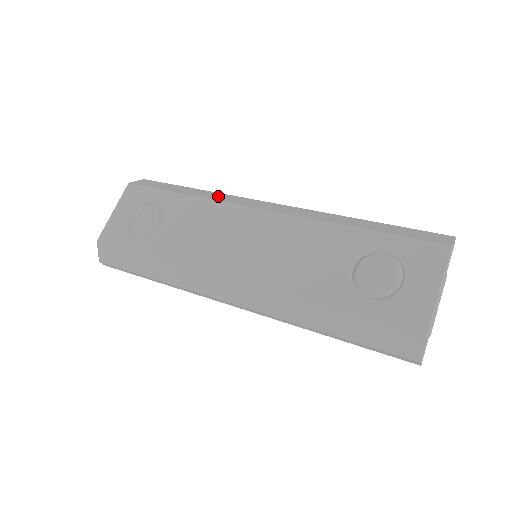
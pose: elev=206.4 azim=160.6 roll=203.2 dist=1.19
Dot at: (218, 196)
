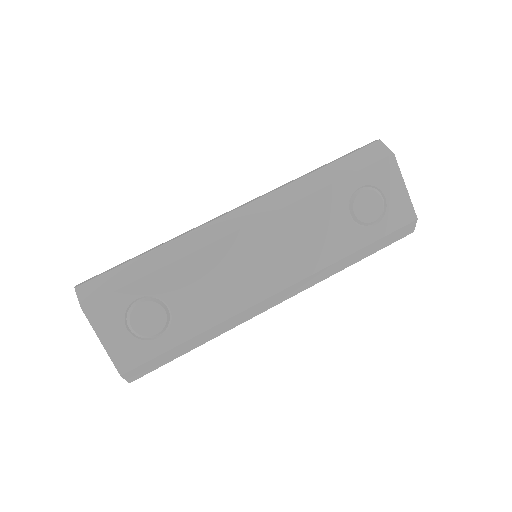
Dot at: (189, 243)
